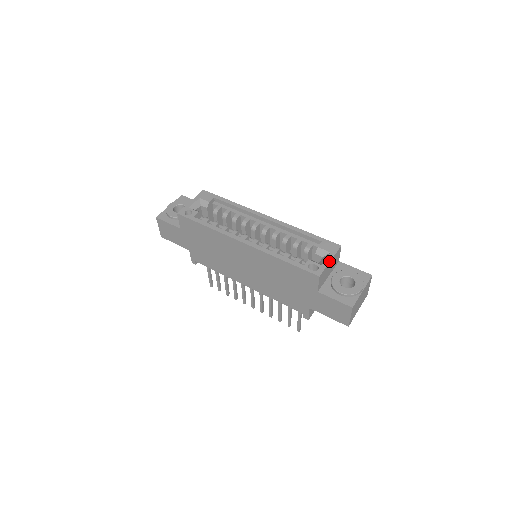
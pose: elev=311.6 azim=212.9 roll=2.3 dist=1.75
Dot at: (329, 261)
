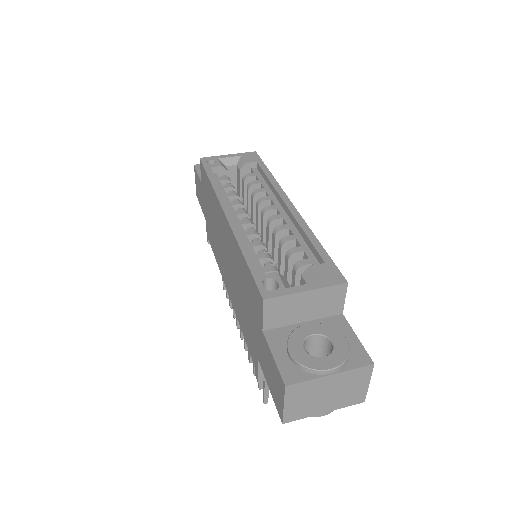
Dot at: (303, 290)
